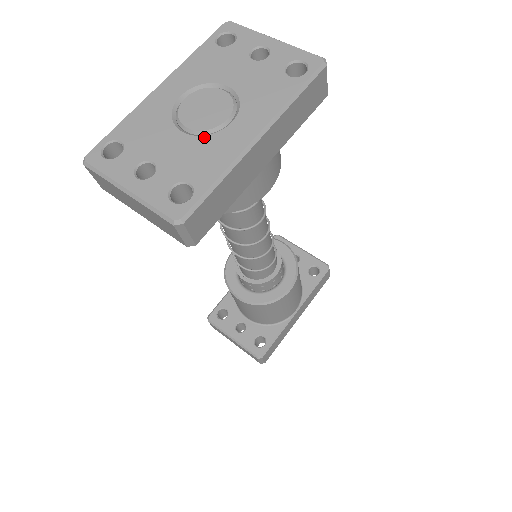
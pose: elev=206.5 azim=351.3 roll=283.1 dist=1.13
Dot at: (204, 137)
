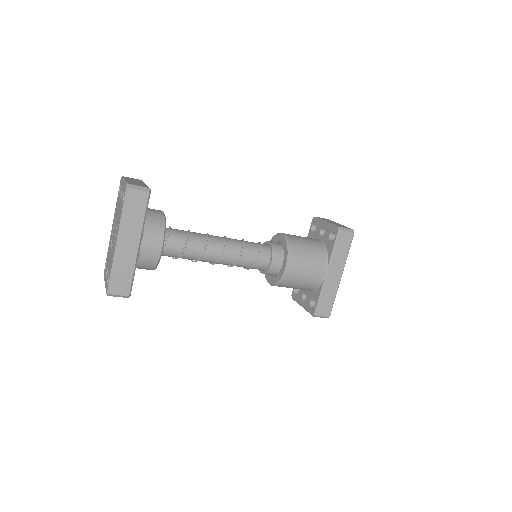
Dot at: (112, 249)
